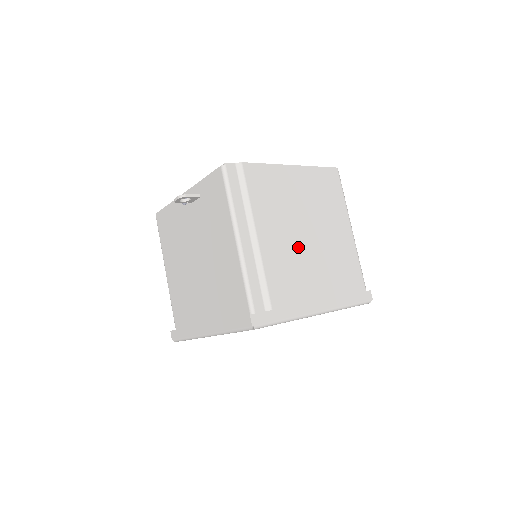
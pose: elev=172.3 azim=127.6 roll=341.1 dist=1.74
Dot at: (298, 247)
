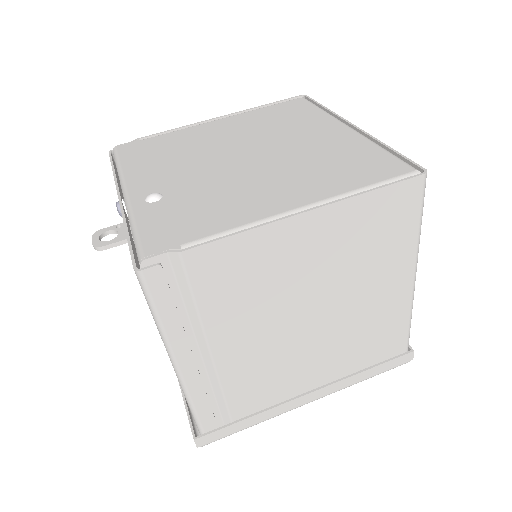
Dot at: (291, 340)
